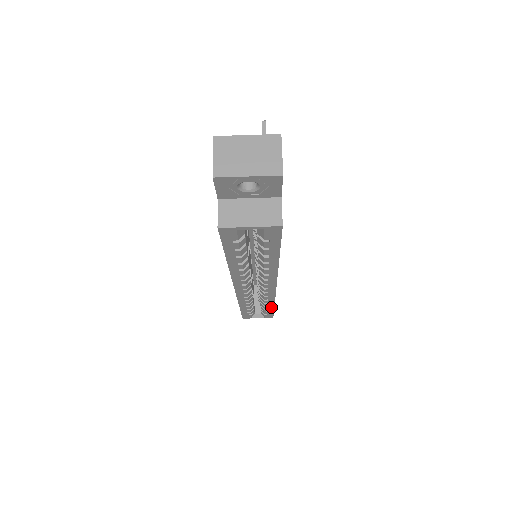
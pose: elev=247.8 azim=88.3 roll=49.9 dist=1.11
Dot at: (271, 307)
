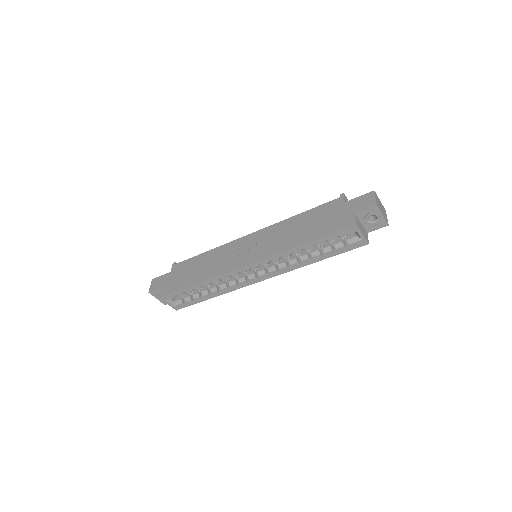
Dot at: (209, 297)
